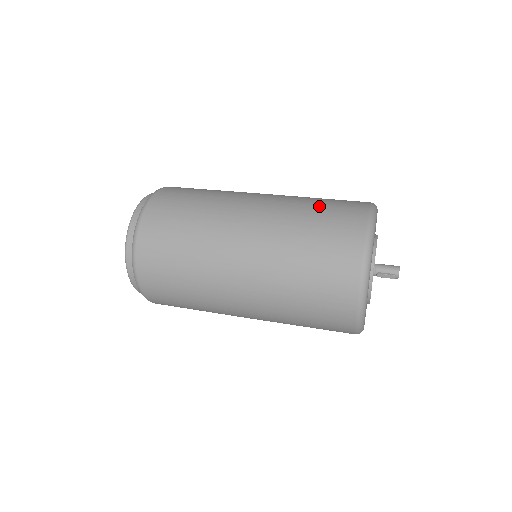
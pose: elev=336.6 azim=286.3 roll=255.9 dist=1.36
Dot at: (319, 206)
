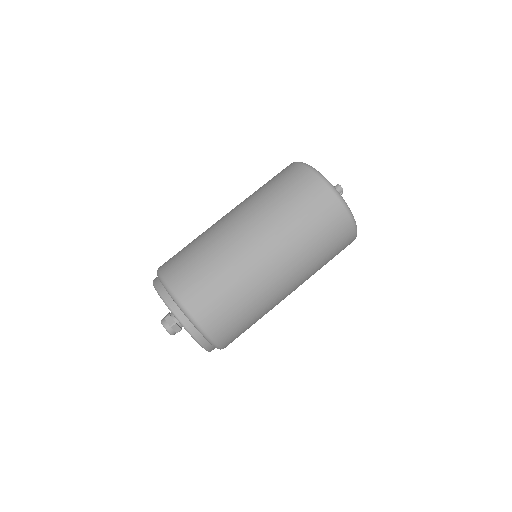
Dot at: (298, 209)
